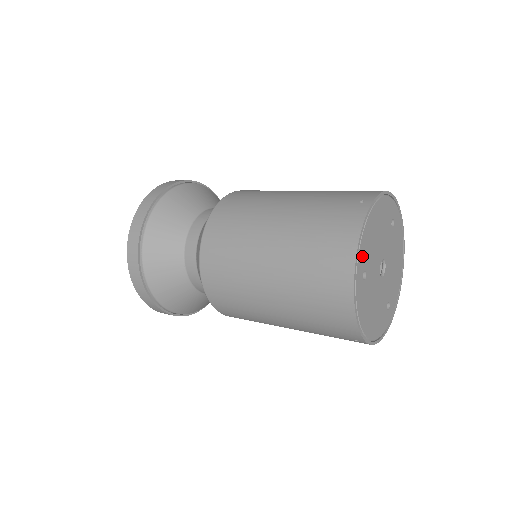
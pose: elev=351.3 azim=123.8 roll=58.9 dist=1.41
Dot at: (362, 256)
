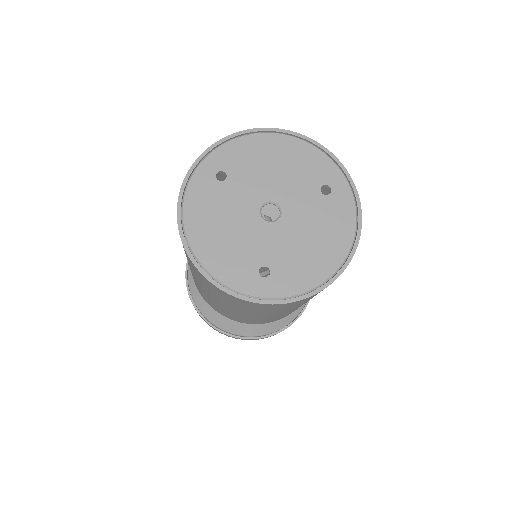
Dot at: (227, 155)
